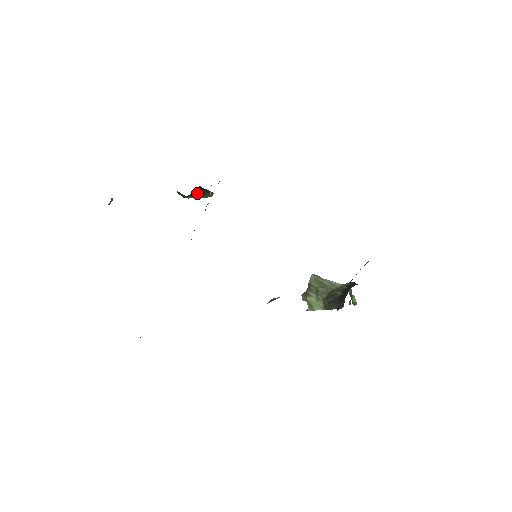
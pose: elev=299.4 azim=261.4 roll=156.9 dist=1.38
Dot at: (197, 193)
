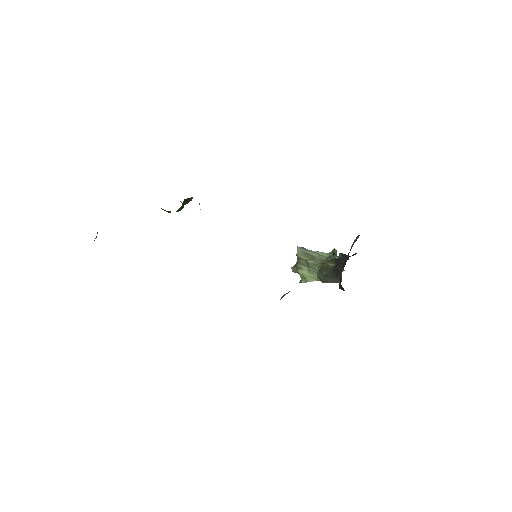
Dot at: (183, 206)
